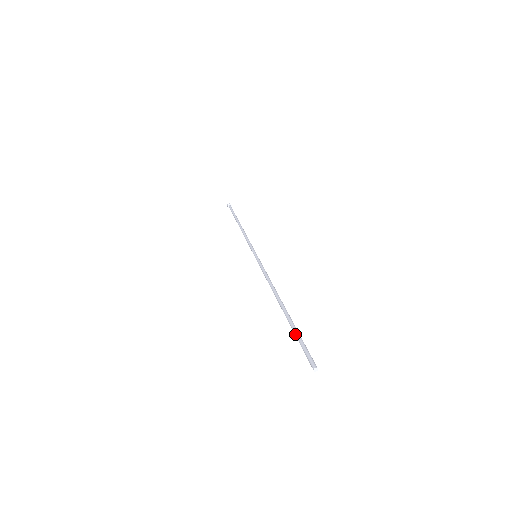
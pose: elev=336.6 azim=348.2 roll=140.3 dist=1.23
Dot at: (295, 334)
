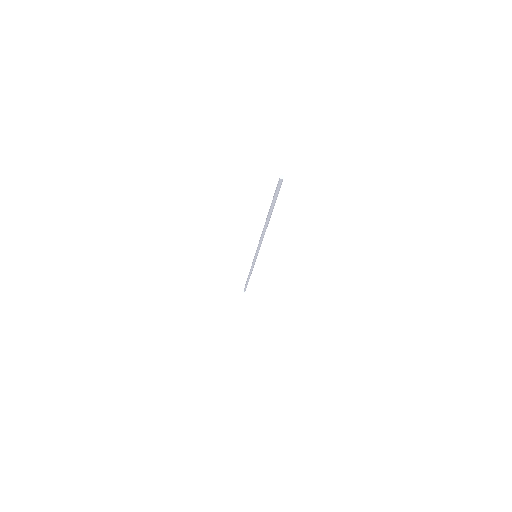
Dot at: (272, 200)
